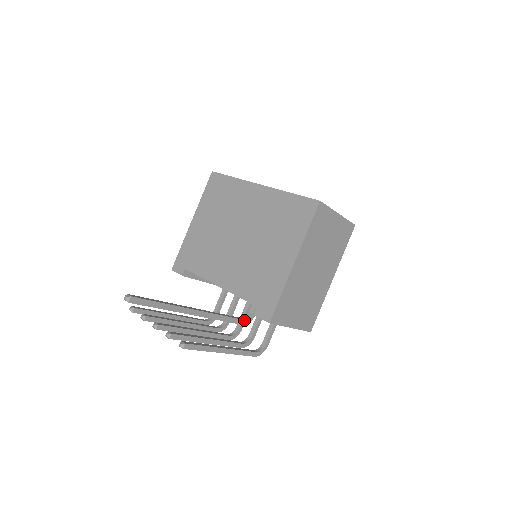
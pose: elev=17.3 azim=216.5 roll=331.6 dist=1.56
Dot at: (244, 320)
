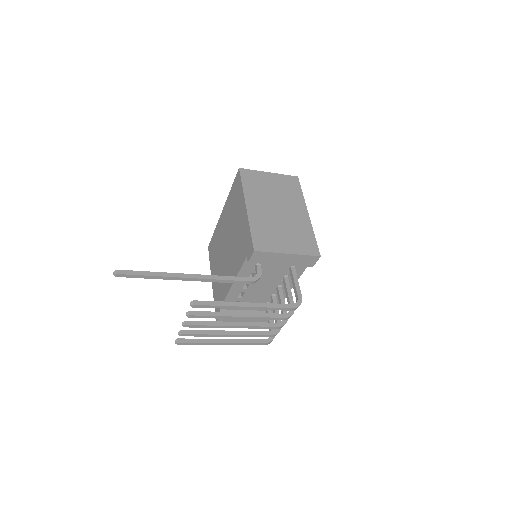
Dot at: (251, 278)
